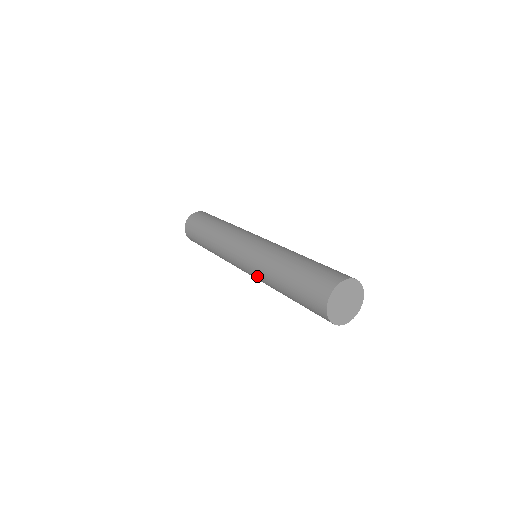
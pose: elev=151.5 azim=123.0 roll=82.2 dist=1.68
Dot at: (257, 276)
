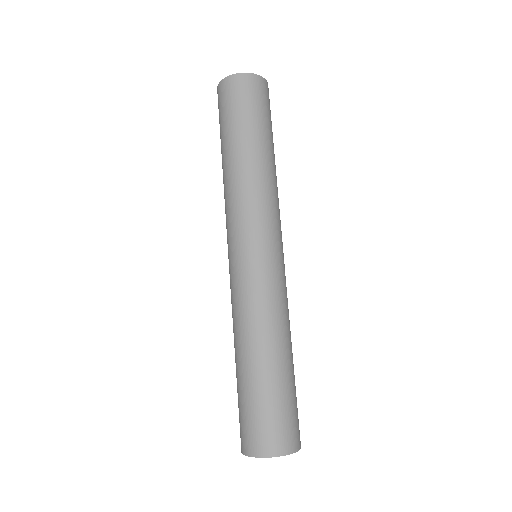
Dot at: occluded
